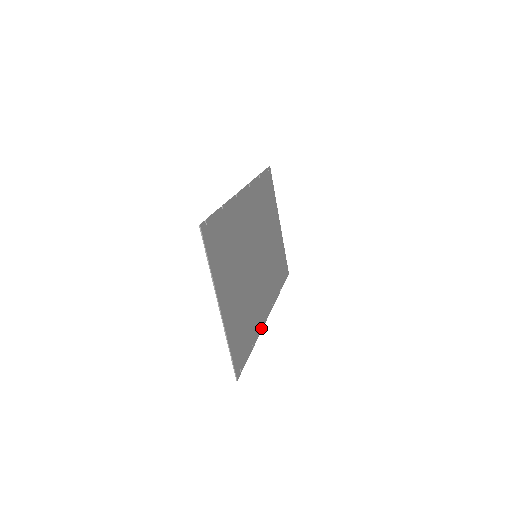
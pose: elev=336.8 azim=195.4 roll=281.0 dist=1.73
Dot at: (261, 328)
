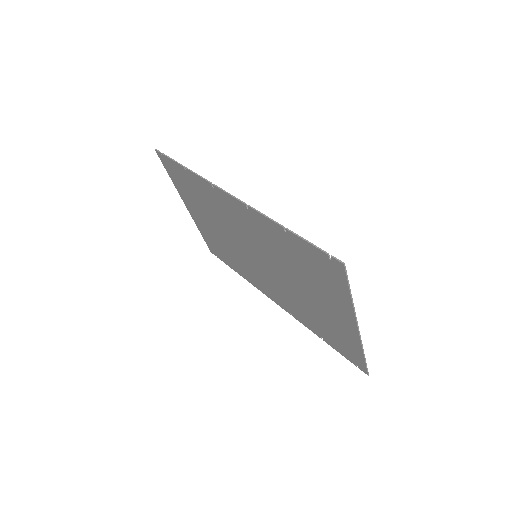
Dot at: (296, 318)
